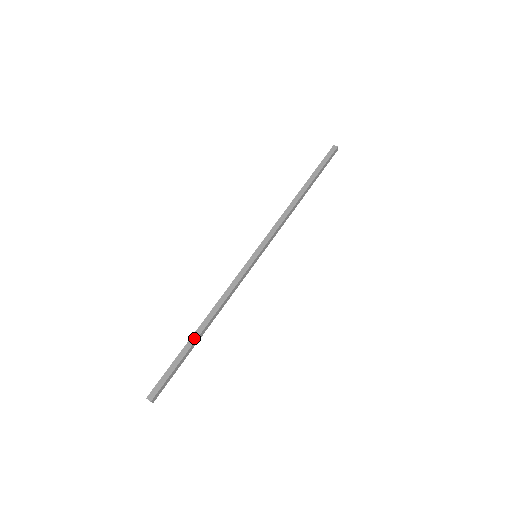
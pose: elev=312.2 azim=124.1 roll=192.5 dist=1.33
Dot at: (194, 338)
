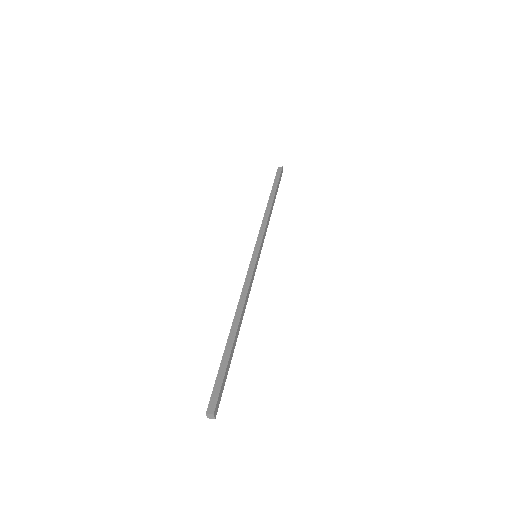
Dot at: (231, 338)
